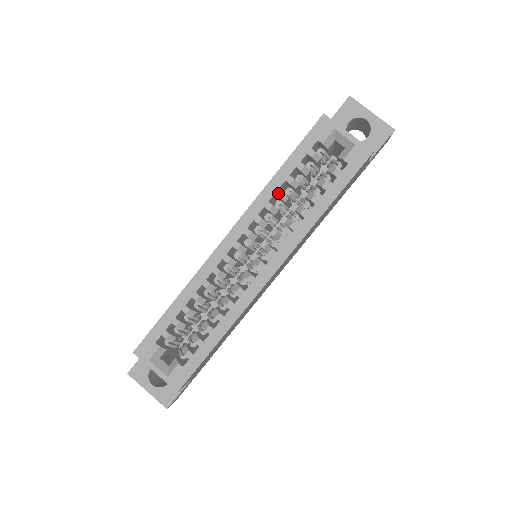
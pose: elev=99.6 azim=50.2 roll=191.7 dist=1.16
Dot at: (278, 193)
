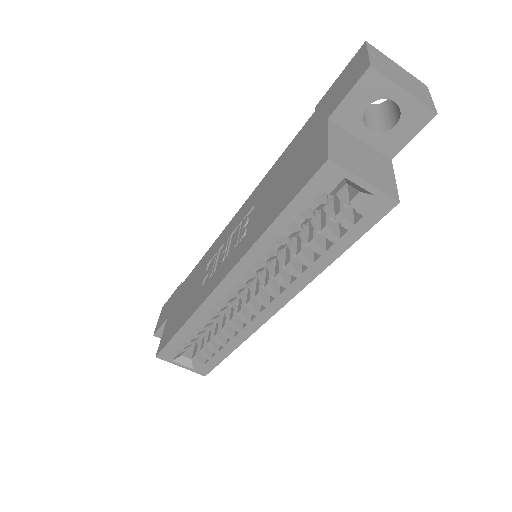
Dot at: (274, 247)
